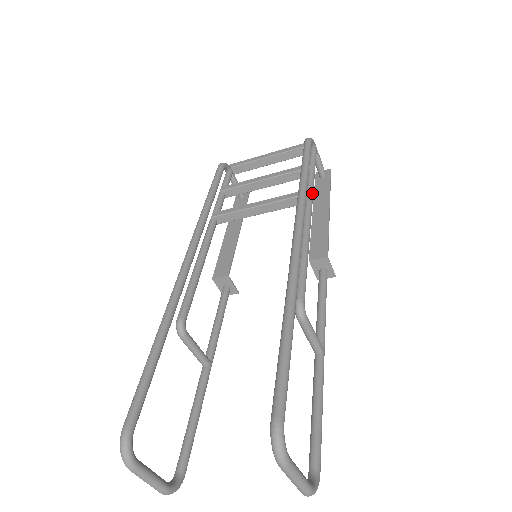
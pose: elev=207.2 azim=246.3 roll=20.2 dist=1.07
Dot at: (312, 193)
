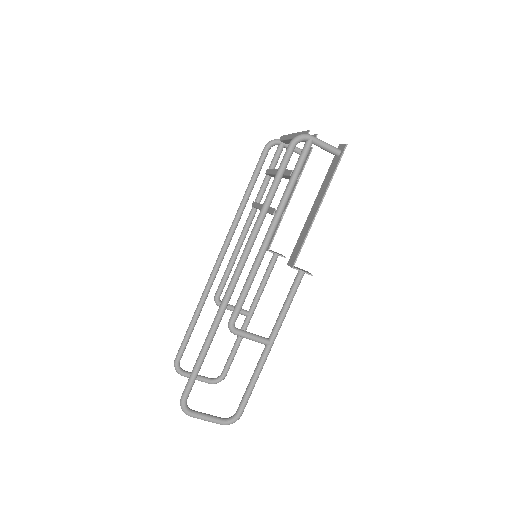
Dot at: (279, 212)
